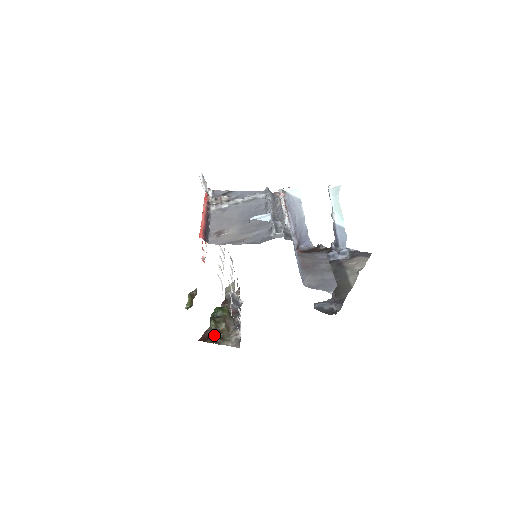
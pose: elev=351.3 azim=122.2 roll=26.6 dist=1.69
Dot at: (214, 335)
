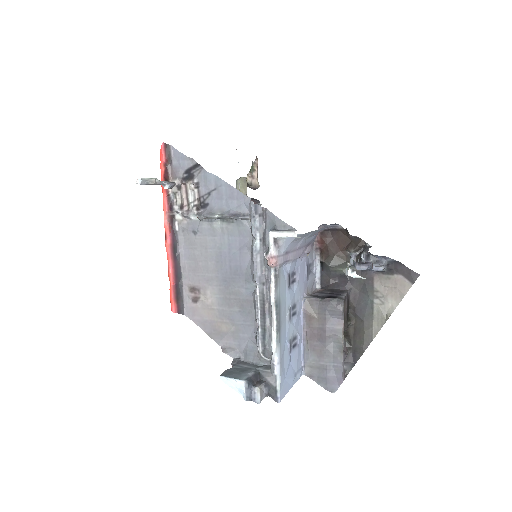
Dot at: occluded
